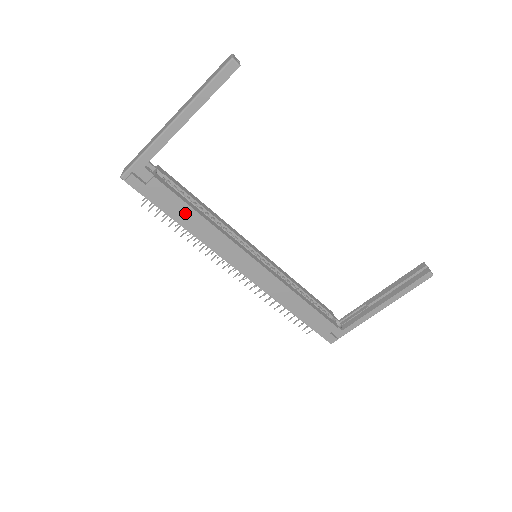
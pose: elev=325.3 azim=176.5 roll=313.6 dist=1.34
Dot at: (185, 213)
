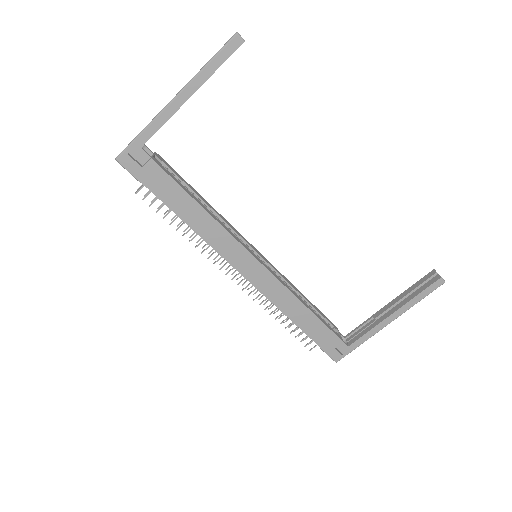
Dot at: (182, 201)
